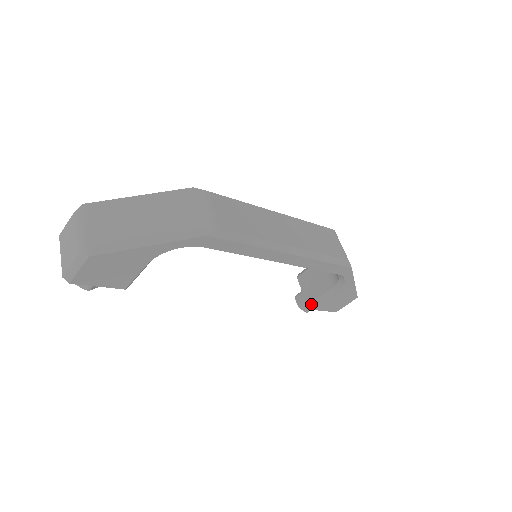
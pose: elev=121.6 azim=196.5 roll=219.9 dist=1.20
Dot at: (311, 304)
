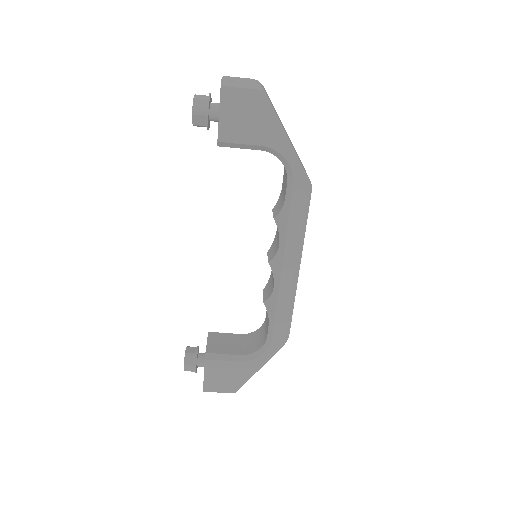
Dot at: (210, 354)
